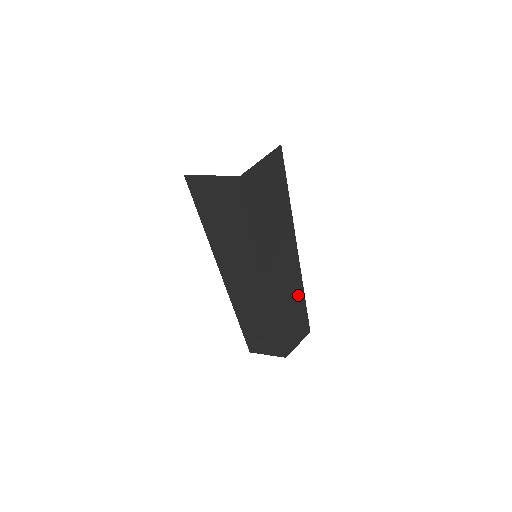
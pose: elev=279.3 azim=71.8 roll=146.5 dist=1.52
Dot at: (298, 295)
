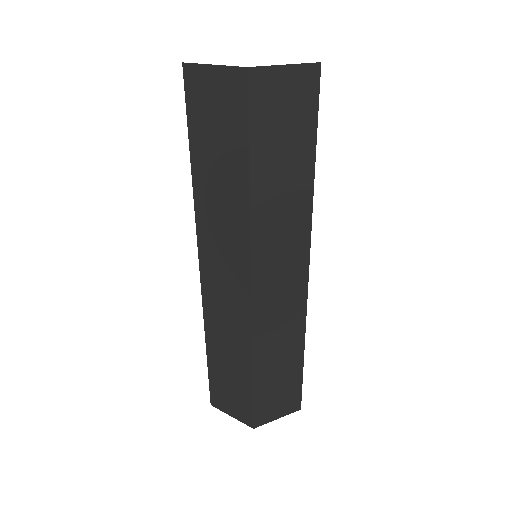
Dot at: (295, 333)
